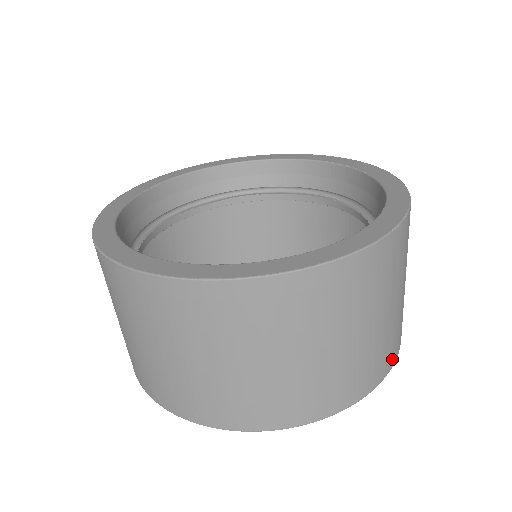
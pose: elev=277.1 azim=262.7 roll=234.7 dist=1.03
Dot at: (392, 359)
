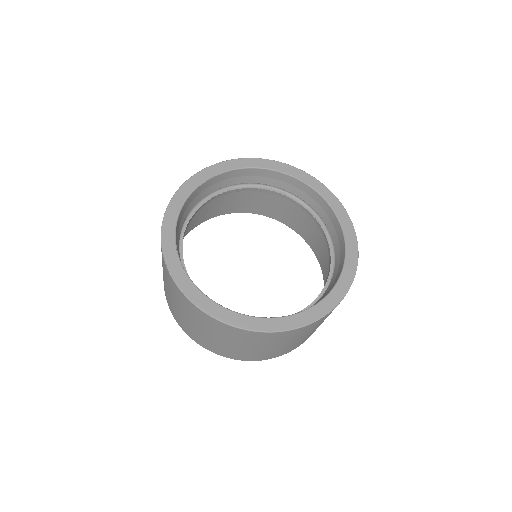
Dot at: (302, 343)
